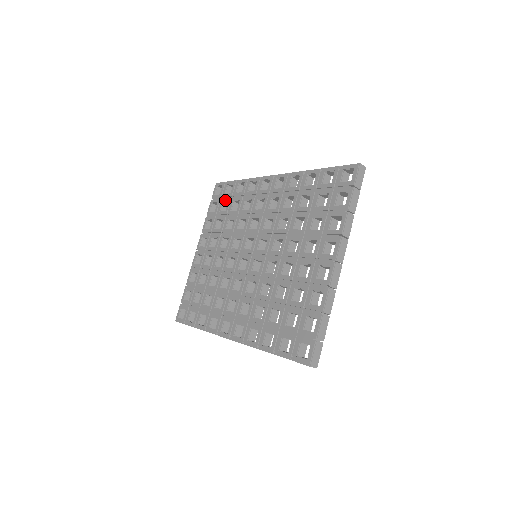
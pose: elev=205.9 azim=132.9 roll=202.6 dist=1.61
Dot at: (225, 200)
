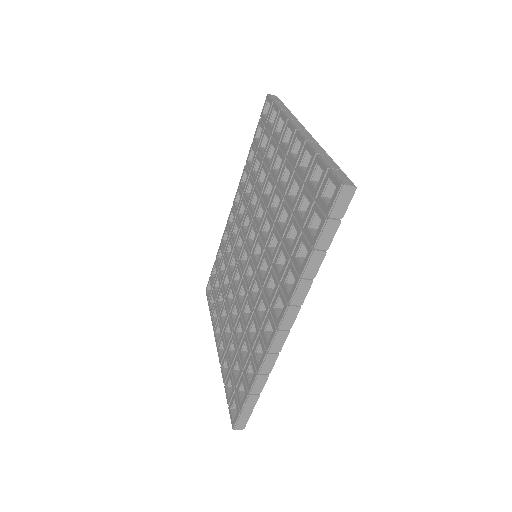
Dot at: (215, 281)
